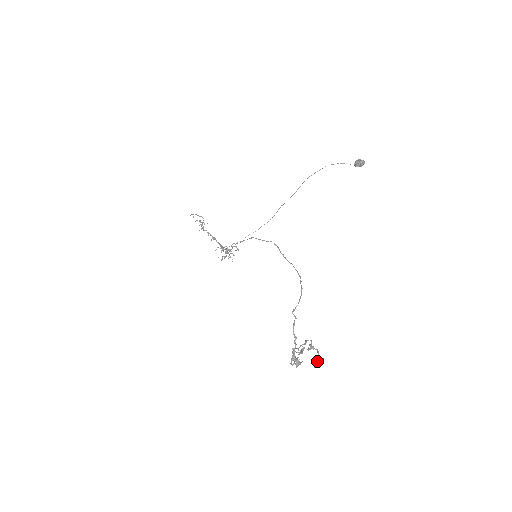
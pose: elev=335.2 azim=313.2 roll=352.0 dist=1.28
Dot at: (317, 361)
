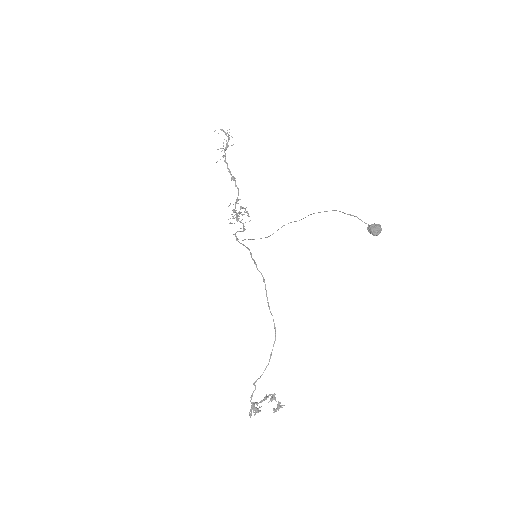
Dot at: (277, 408)
